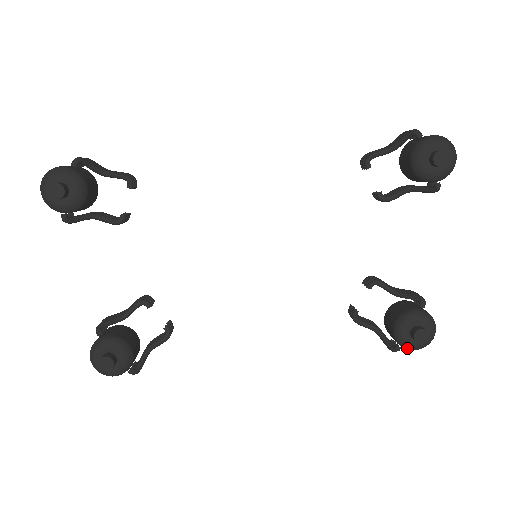
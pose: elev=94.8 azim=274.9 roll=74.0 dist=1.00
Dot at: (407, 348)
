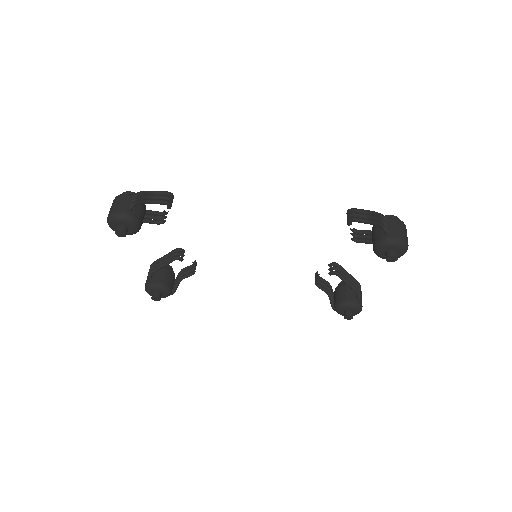
Dot at: (341, 314)
